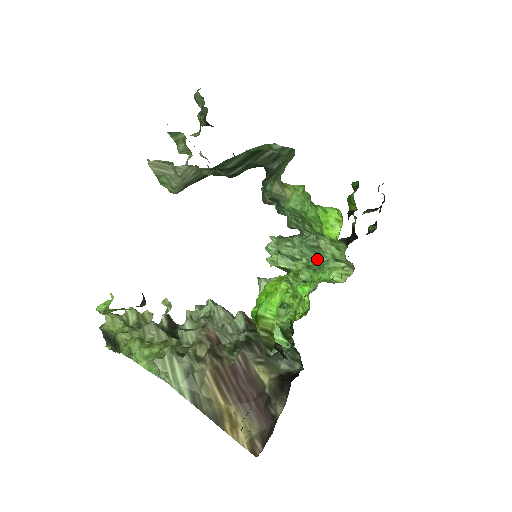
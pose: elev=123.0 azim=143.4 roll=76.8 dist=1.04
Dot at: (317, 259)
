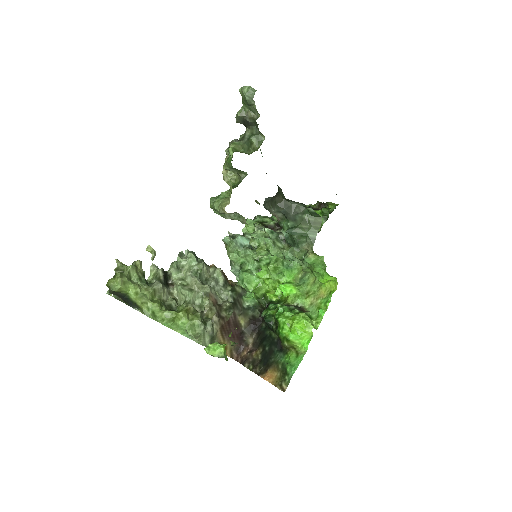
Dot at: (290, 261)
